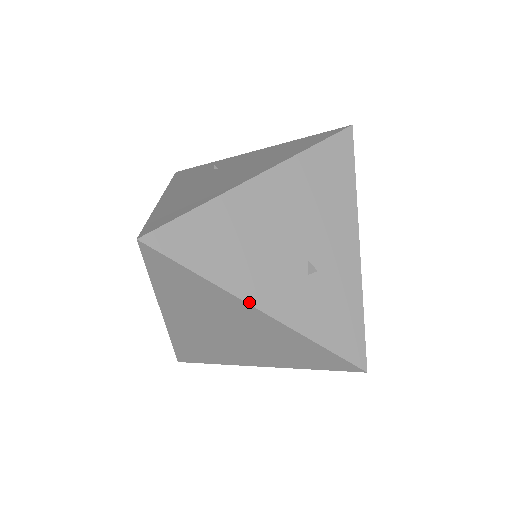
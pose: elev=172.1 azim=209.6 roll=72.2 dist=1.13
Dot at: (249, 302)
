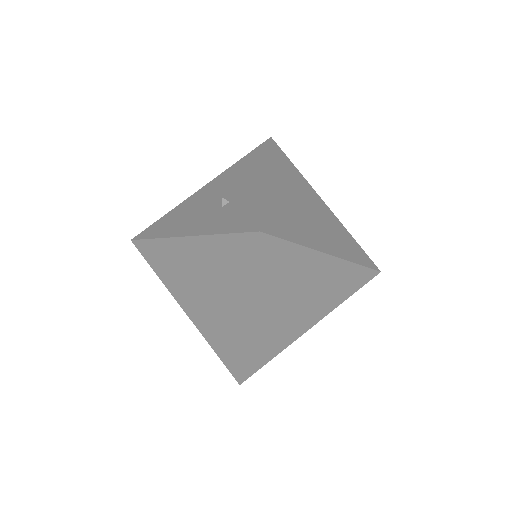
Dot at: (179, 236)
